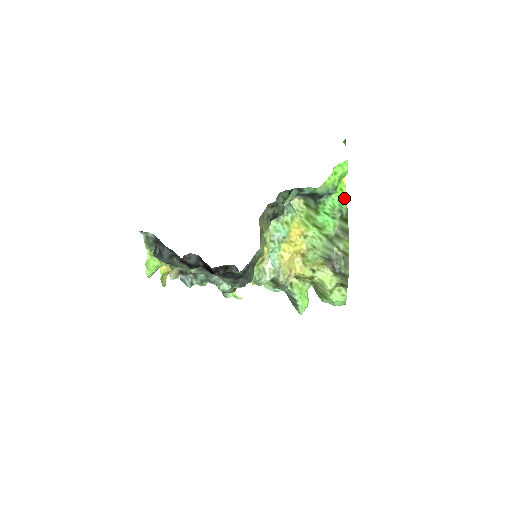
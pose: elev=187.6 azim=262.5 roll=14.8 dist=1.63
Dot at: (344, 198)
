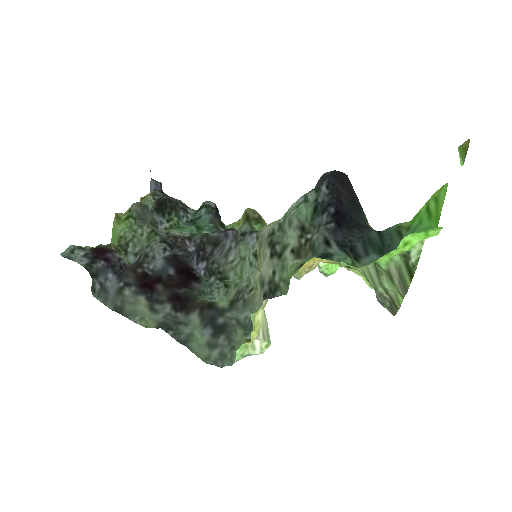
Dot at: occluded
